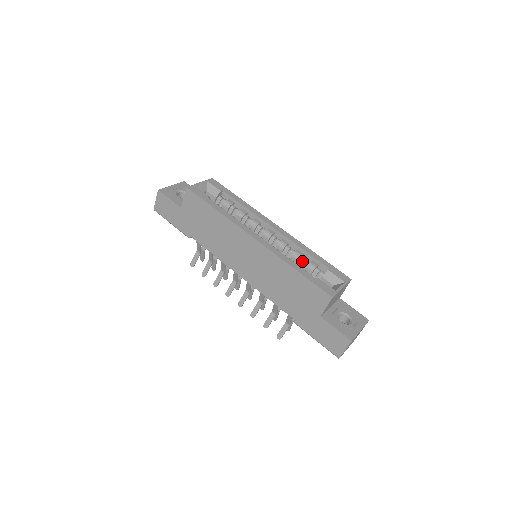
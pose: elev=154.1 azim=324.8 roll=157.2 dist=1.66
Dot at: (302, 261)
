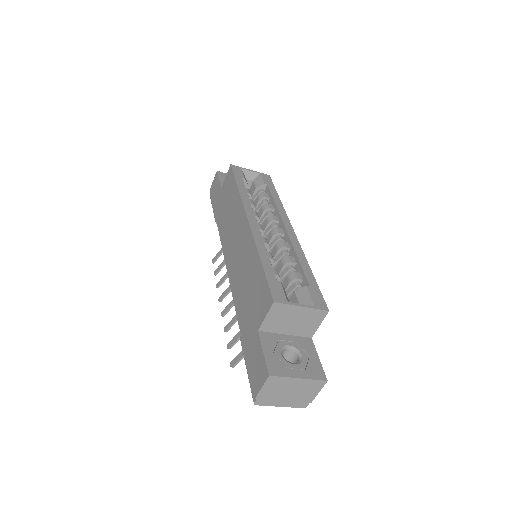
Dot at: (288, 269)
